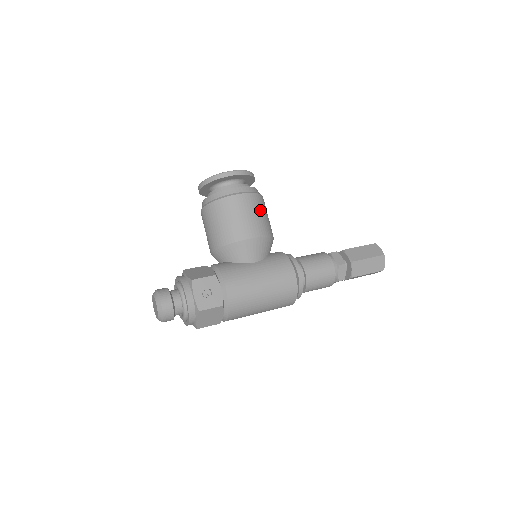
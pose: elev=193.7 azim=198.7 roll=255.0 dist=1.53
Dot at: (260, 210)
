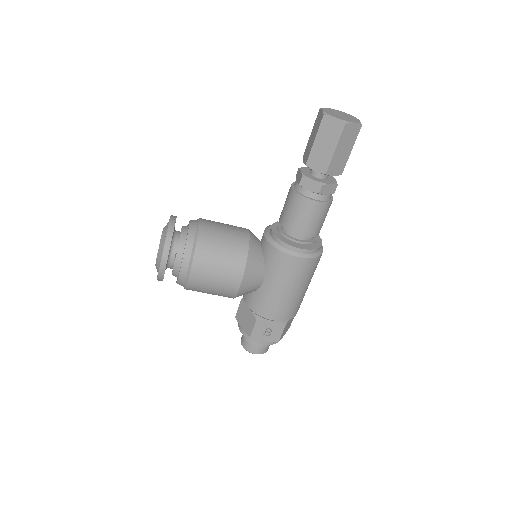
Dot at: (214, 259)
